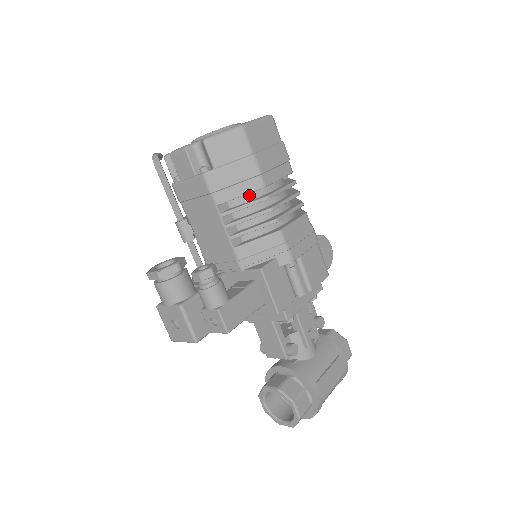
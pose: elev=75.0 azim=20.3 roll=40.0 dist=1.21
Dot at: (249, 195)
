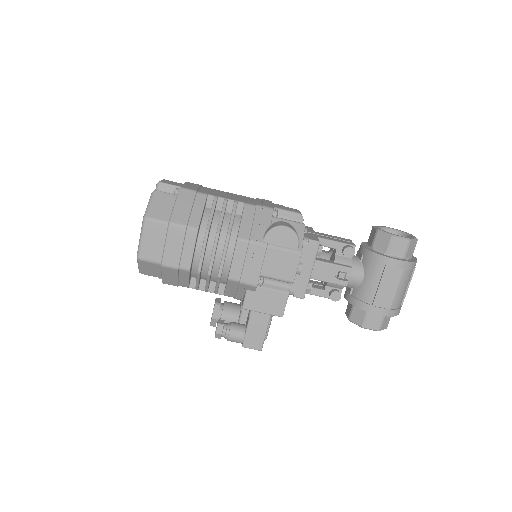
Dot at: (193, 270)
